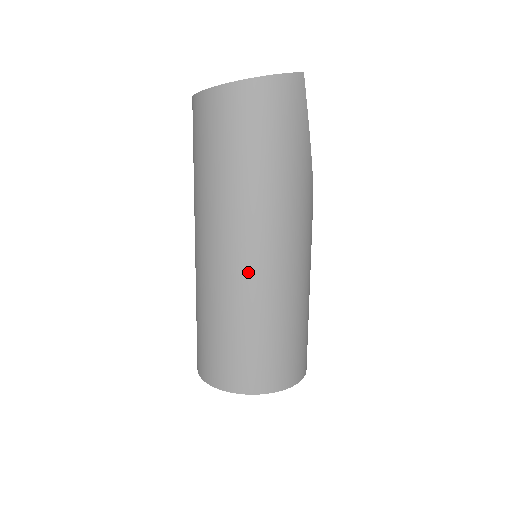
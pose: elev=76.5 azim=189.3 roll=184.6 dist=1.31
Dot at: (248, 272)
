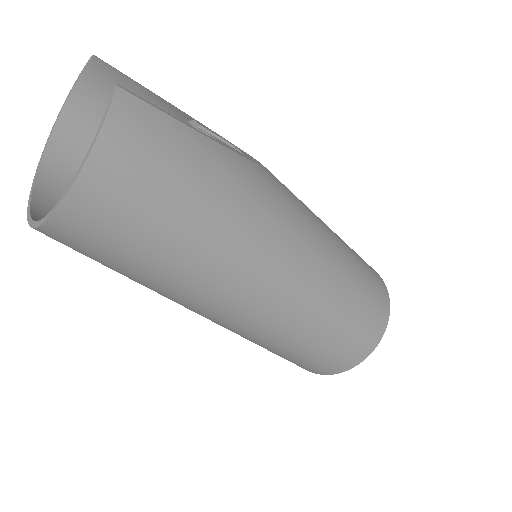
Dot at: (280, 311)
